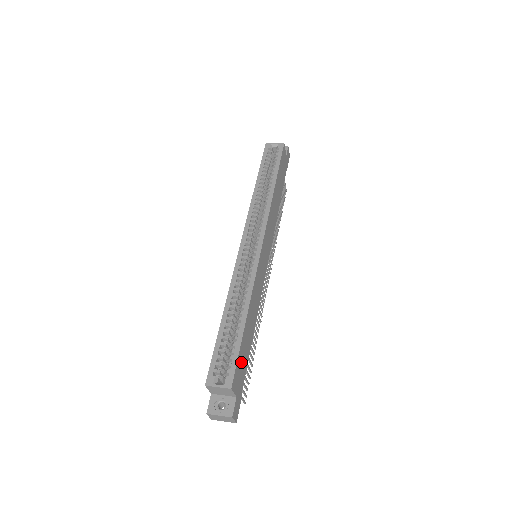
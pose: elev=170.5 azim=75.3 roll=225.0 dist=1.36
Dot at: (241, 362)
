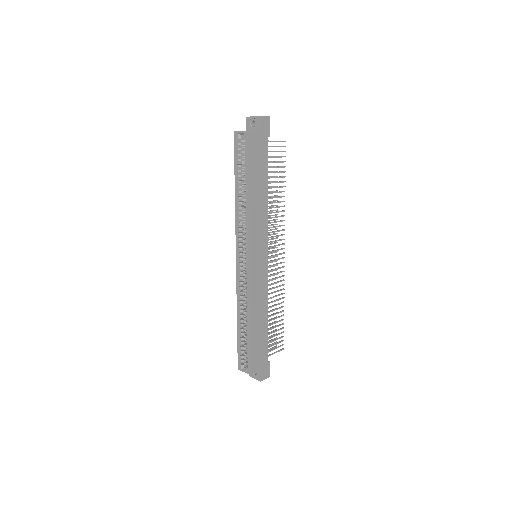
Dot at: (257, 351)
